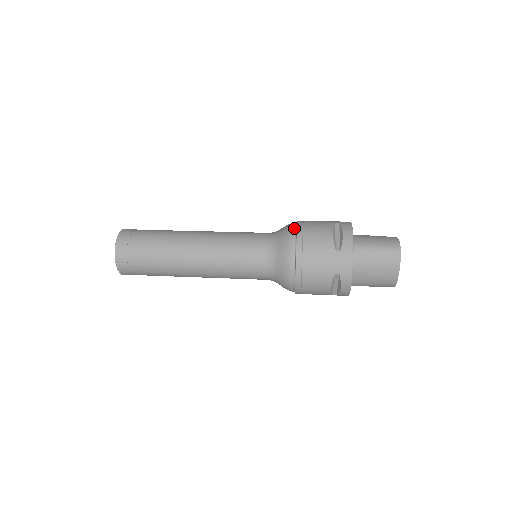
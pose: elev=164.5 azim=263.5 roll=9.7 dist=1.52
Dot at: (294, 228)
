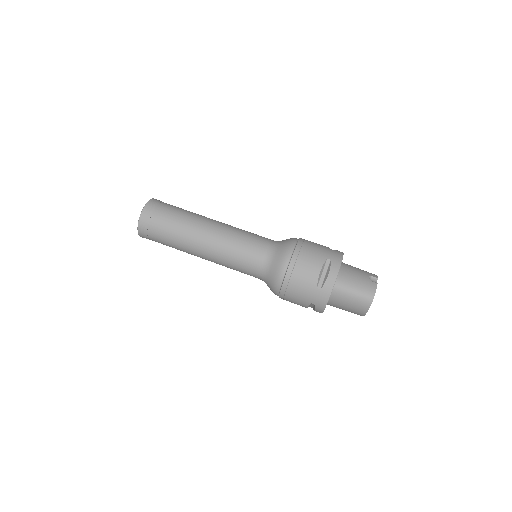
Dot at: (290, 254)
